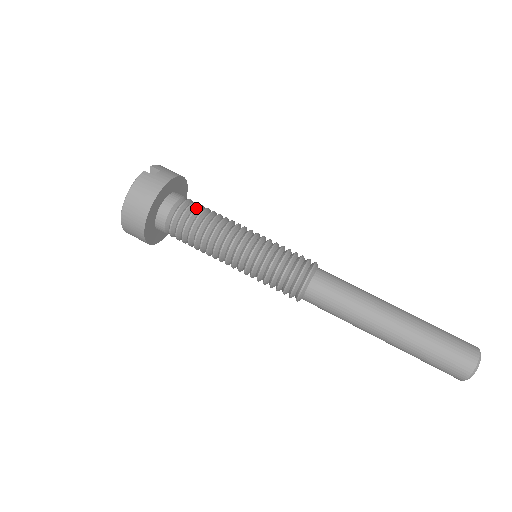
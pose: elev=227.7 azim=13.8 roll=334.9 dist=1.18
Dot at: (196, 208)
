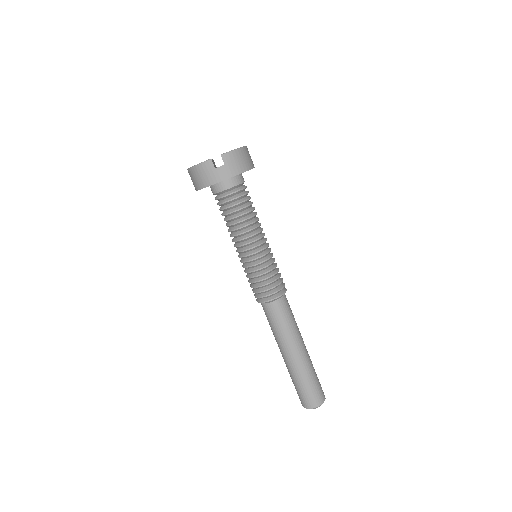
Dot at: (234, 205)
